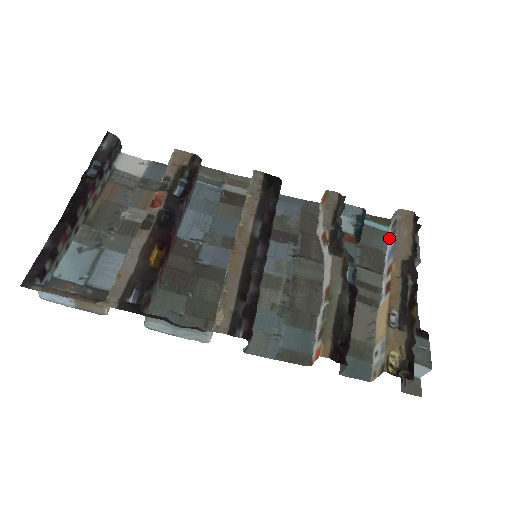
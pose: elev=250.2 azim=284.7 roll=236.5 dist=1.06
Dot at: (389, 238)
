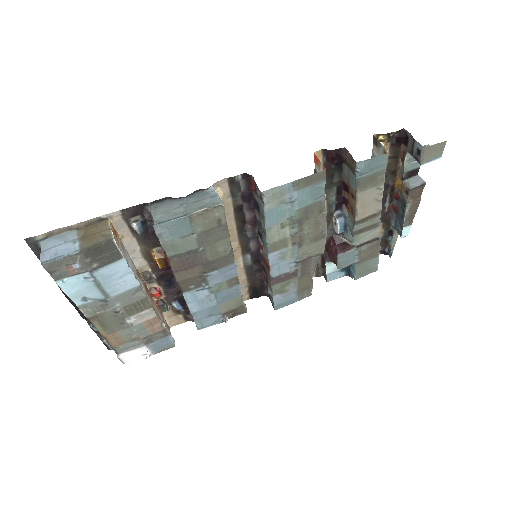
Dot at: occluded
